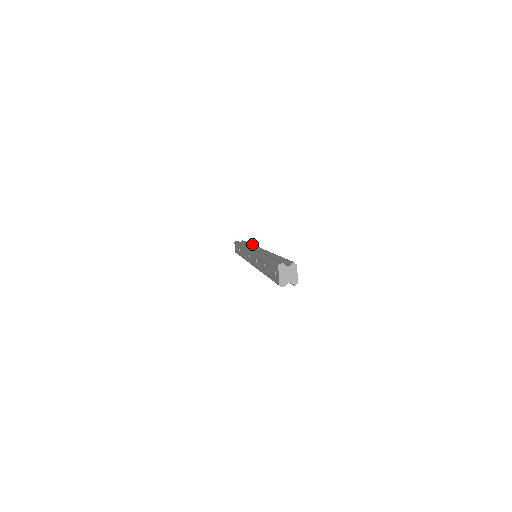
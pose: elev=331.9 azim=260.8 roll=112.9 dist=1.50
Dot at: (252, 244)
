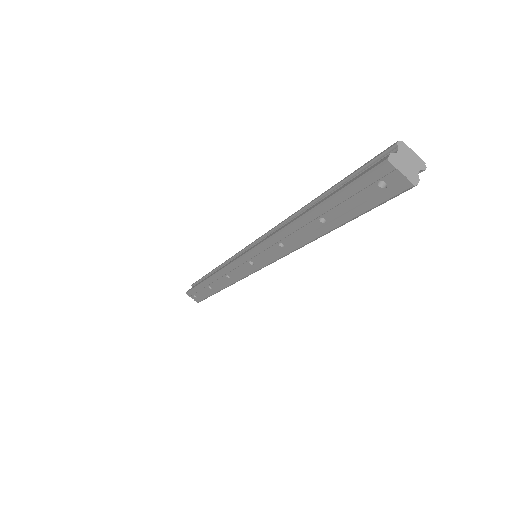
Dot at: occluded
